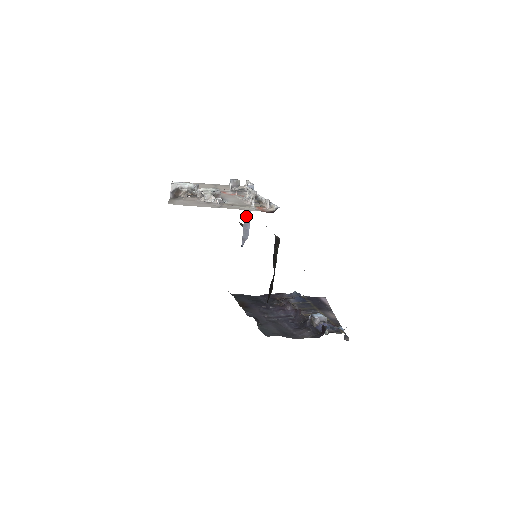
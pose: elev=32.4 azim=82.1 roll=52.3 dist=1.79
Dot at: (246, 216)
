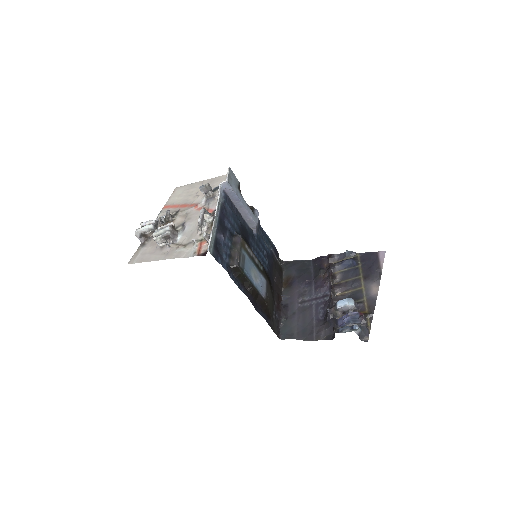
Dot at: (240, 209)
